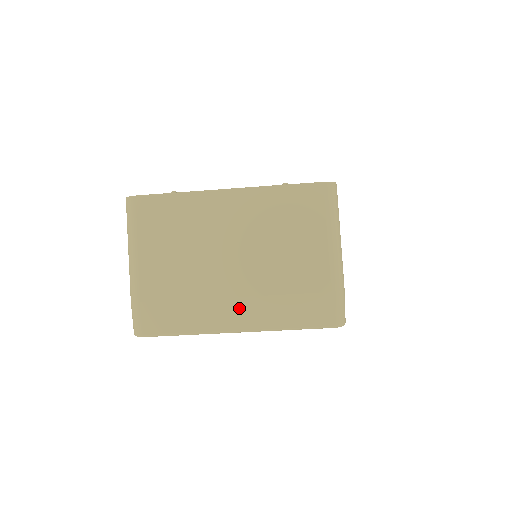
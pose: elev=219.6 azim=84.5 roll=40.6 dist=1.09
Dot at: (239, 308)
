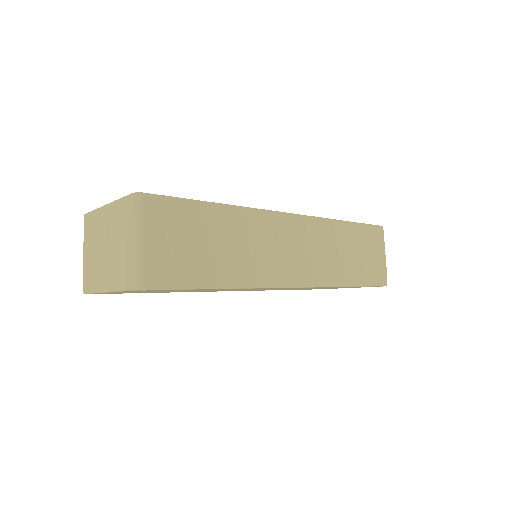
Dot at: (106, 277)
